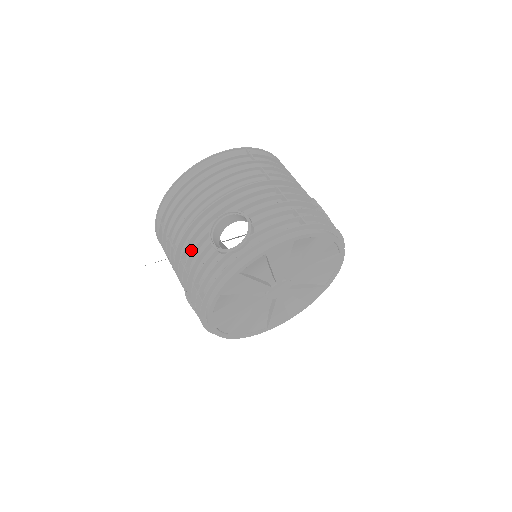
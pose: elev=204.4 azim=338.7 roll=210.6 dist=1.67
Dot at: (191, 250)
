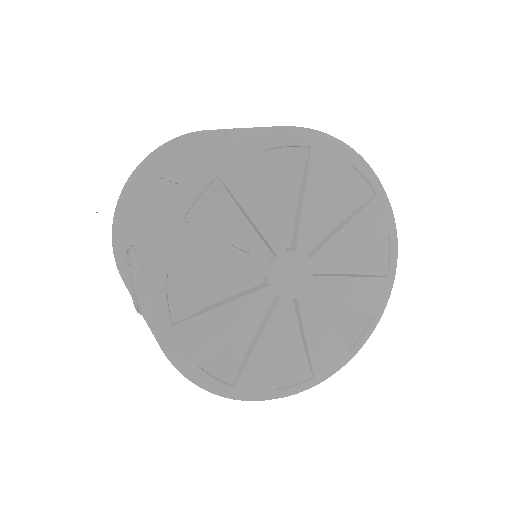
Dot at: occluded
